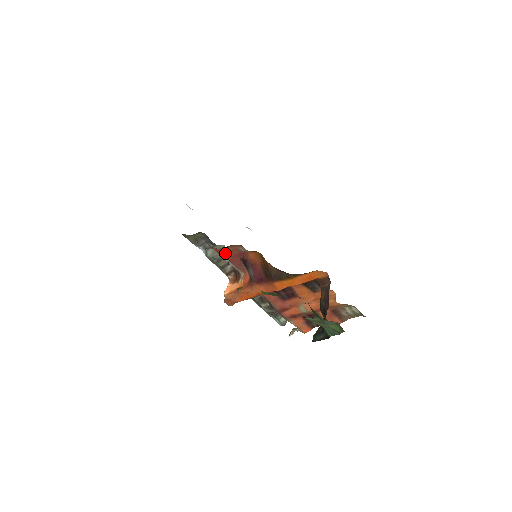
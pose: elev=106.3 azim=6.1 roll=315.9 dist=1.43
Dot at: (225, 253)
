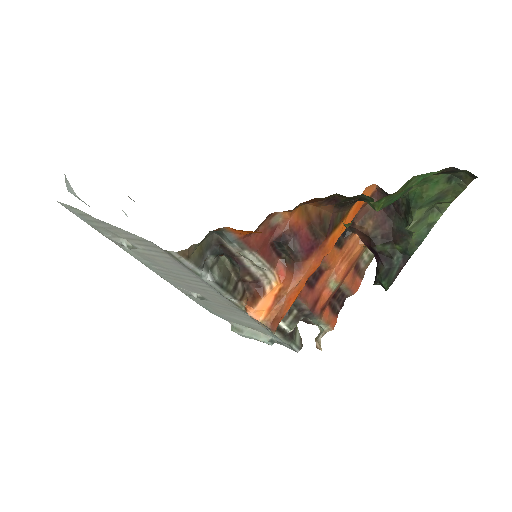
Dot at: (256, 241)
